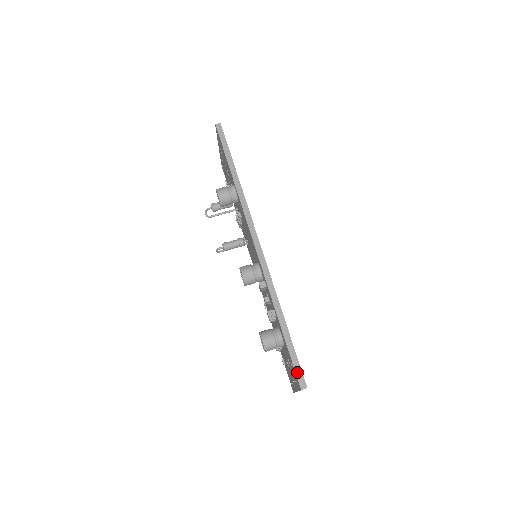
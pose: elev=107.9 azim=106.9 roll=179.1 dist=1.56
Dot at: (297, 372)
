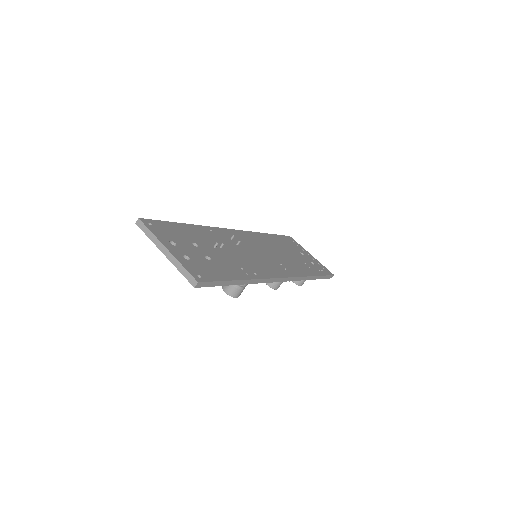
Dot at: (328, 278)
